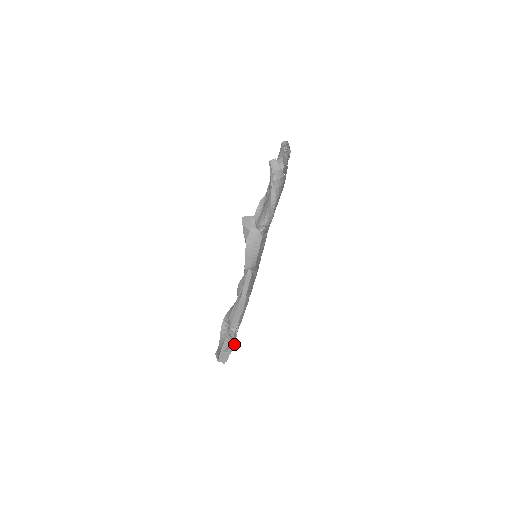
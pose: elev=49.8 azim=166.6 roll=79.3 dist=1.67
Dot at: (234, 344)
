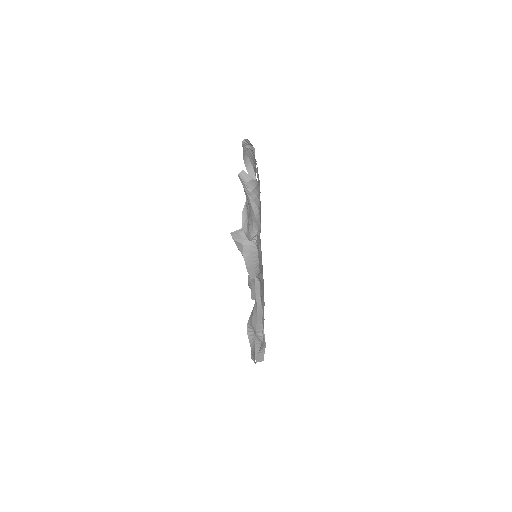
Dot at: (265, 344)
